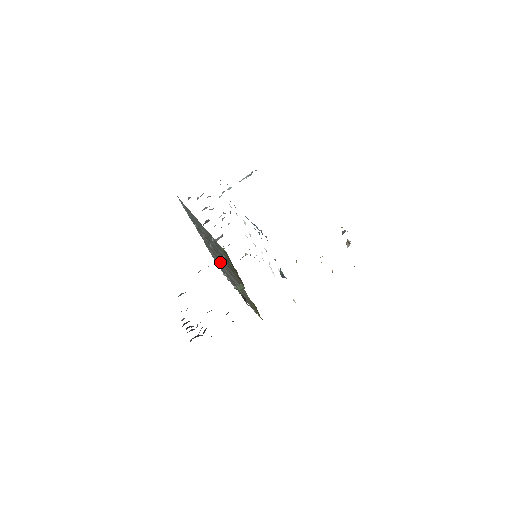
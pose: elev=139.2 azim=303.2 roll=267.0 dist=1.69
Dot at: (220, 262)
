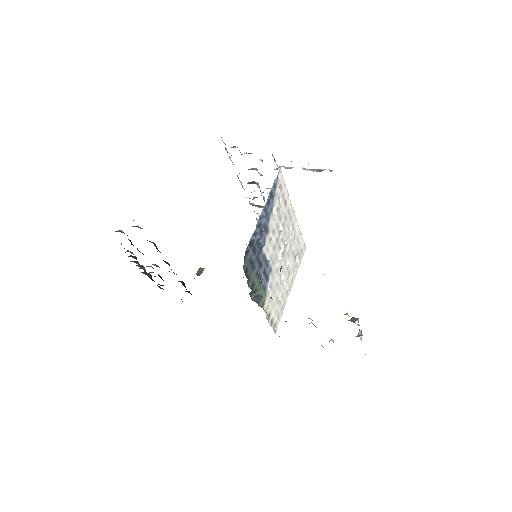
Dot at: occluded
